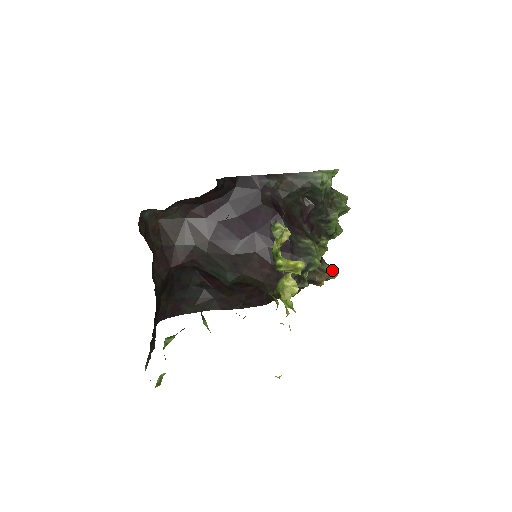
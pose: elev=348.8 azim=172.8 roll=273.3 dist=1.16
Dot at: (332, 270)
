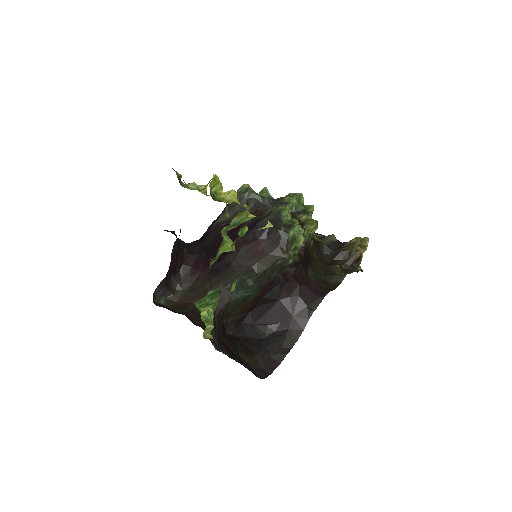
Dot at: (356, 238)
